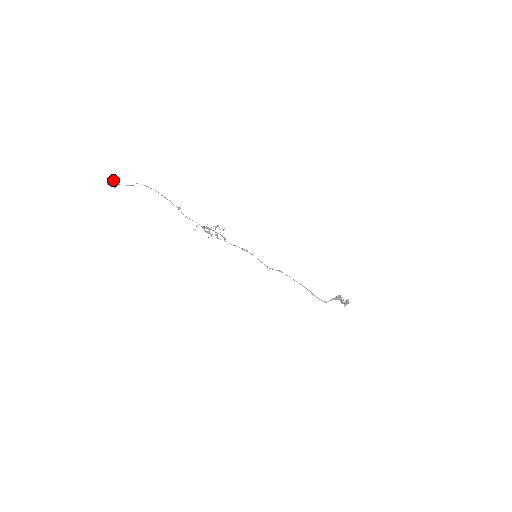
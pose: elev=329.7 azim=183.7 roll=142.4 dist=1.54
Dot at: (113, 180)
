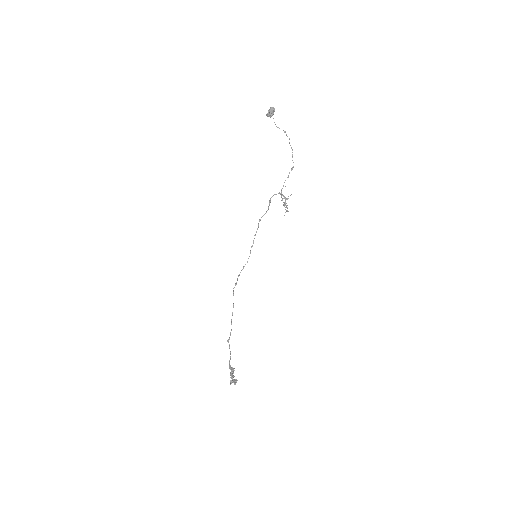
Dot at: occluded
